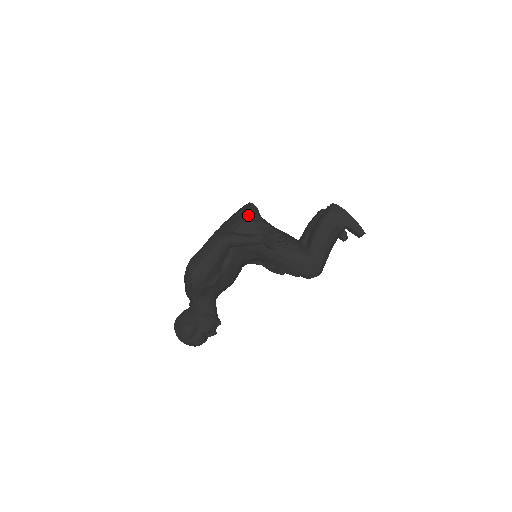
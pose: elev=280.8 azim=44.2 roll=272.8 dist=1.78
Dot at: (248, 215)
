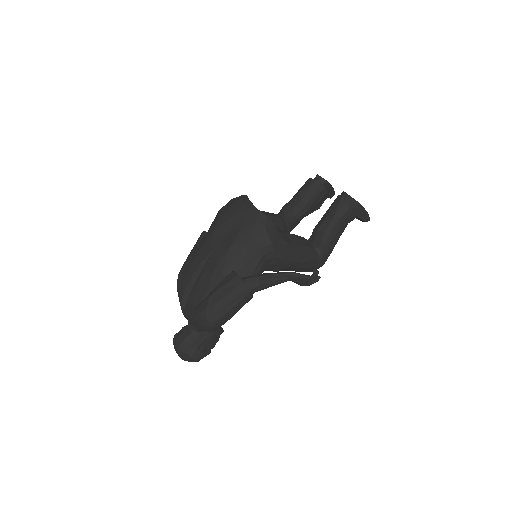
Dot at: (270, 244)
